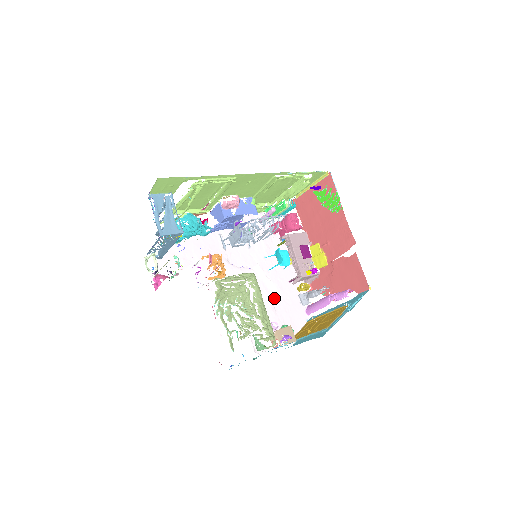
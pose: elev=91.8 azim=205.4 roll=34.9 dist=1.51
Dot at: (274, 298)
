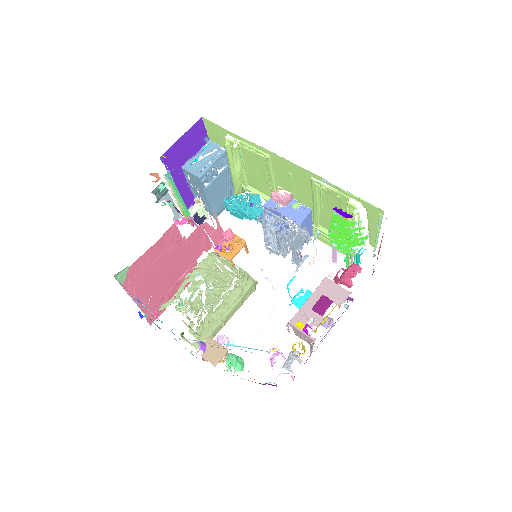
Dot at: (264, 330)
